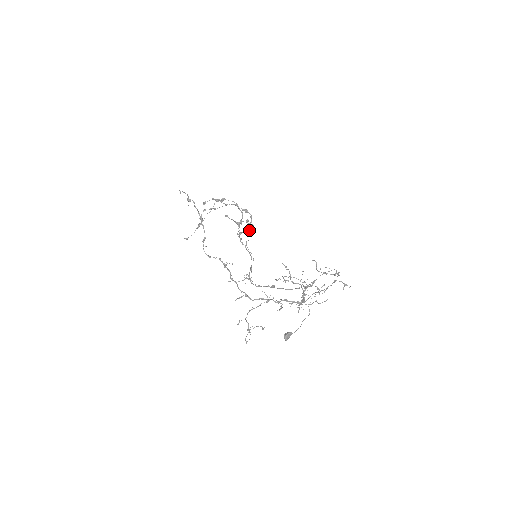
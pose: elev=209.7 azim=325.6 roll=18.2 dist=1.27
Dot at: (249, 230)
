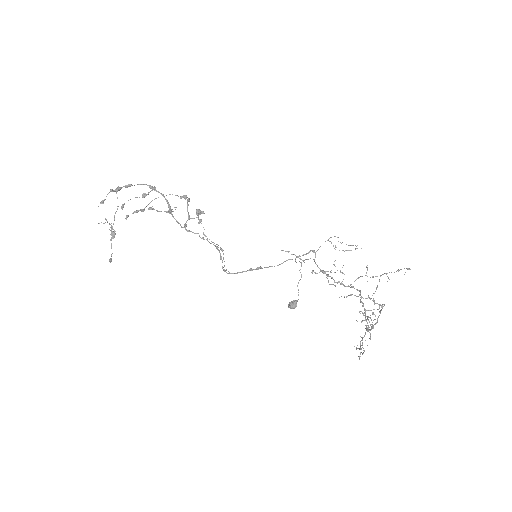
Dot at: occluded
